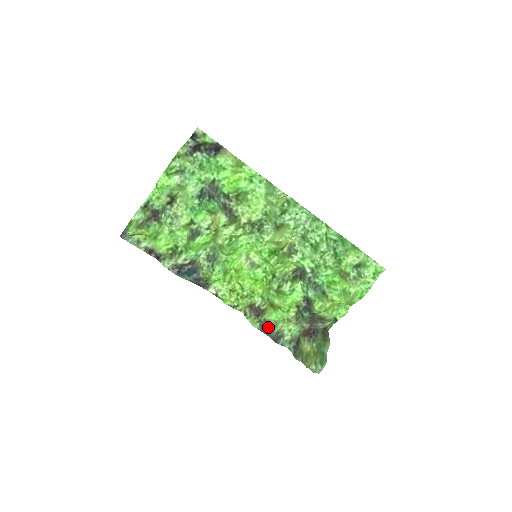
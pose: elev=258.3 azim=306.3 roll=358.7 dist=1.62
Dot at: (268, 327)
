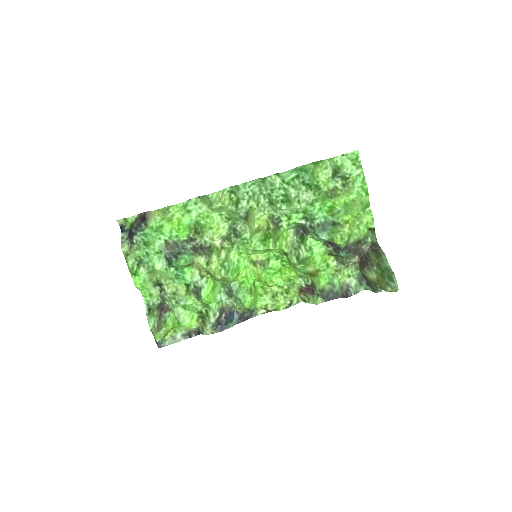
Dot at: (329, 293)
